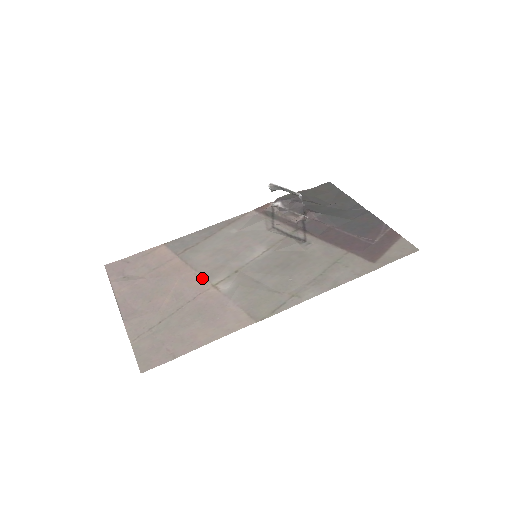
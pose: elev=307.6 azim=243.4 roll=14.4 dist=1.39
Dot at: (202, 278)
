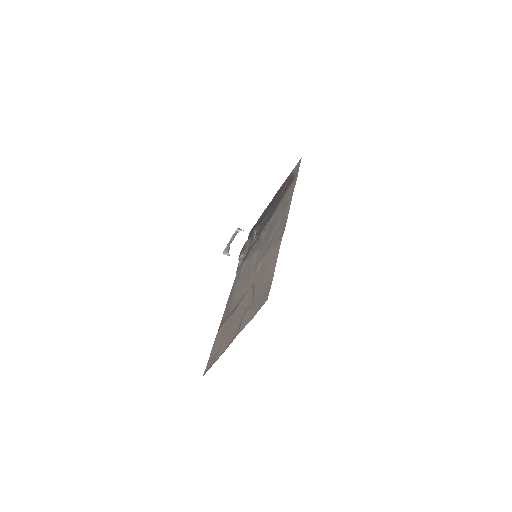
Dot at: (247, 288)
